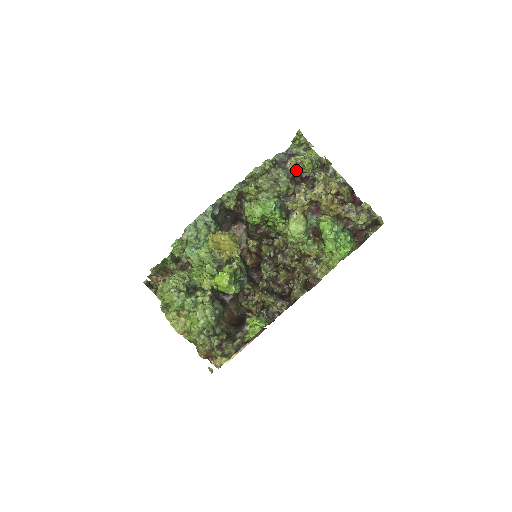
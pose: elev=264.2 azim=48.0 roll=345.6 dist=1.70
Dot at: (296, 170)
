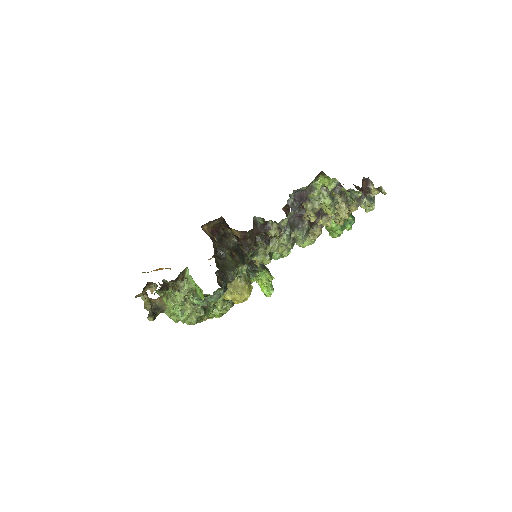
Dot at: occluded
